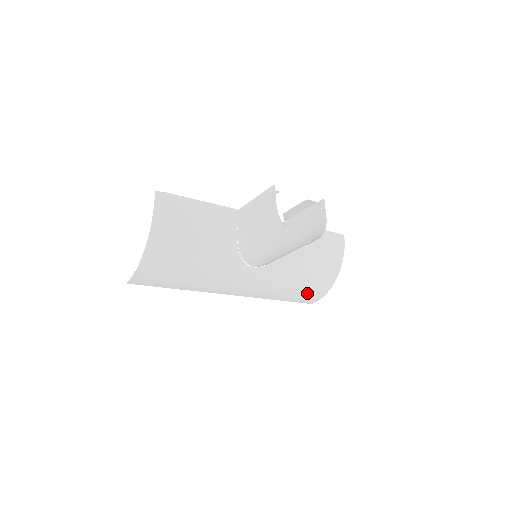
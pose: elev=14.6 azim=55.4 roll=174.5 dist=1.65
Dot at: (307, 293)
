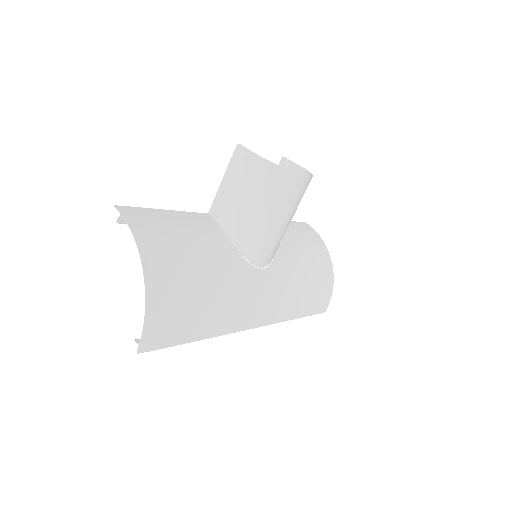
Dot at: (319, 292)
